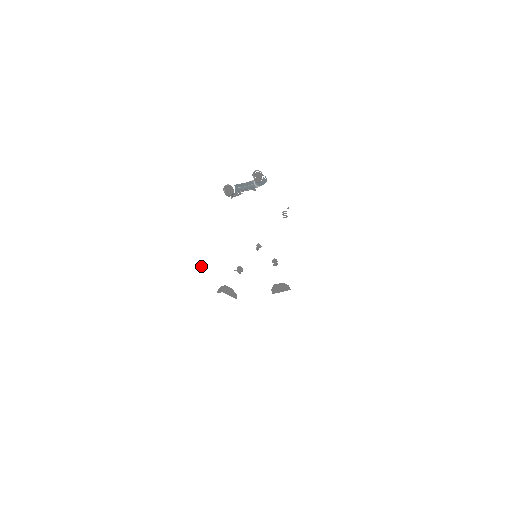
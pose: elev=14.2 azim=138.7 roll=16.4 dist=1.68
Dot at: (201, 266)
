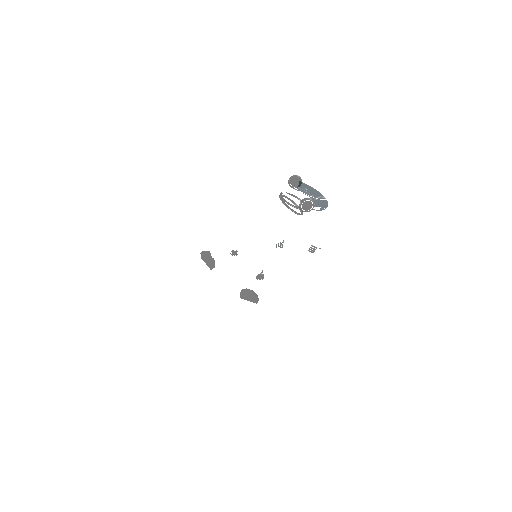
Dot at: (184, 234)
